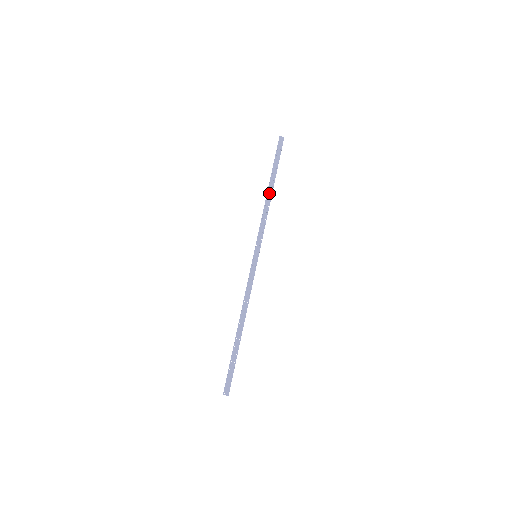
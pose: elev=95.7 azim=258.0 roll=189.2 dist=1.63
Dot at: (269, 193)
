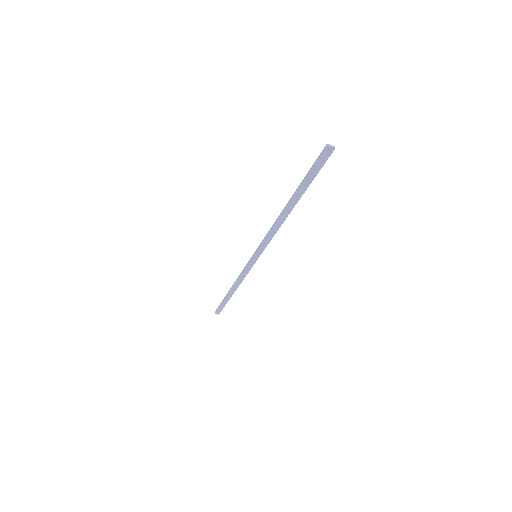
Dot at: (286, 211)
